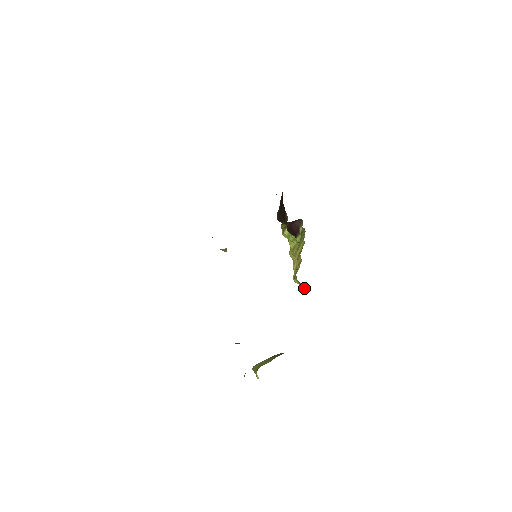
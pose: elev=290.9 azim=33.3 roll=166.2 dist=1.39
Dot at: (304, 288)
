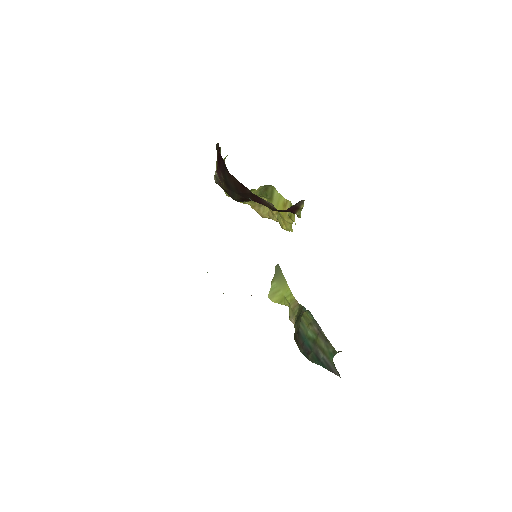
Dot at: occluded
